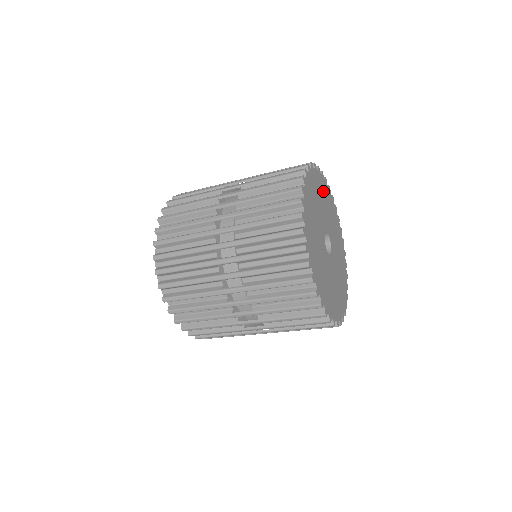
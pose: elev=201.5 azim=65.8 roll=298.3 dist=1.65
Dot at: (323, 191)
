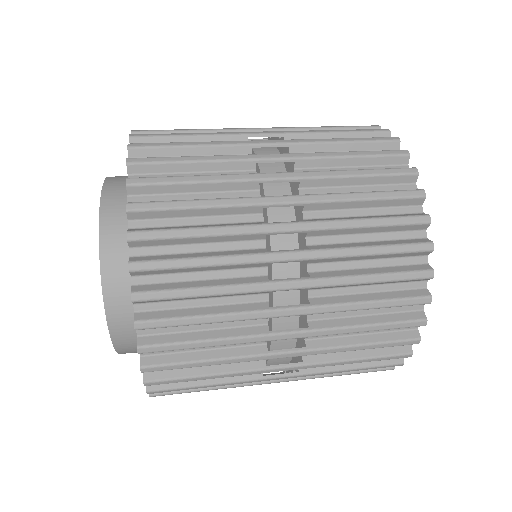
Dot at: occluded
